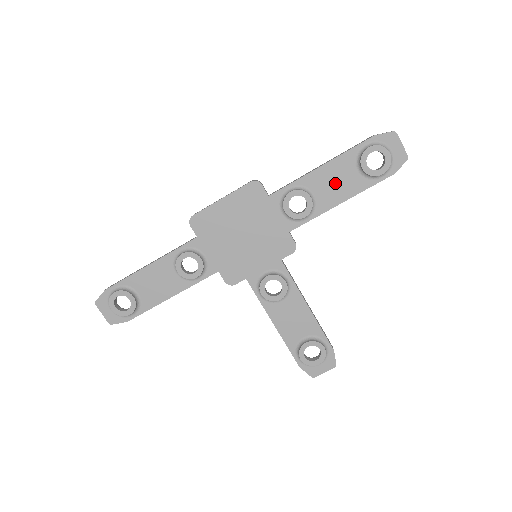
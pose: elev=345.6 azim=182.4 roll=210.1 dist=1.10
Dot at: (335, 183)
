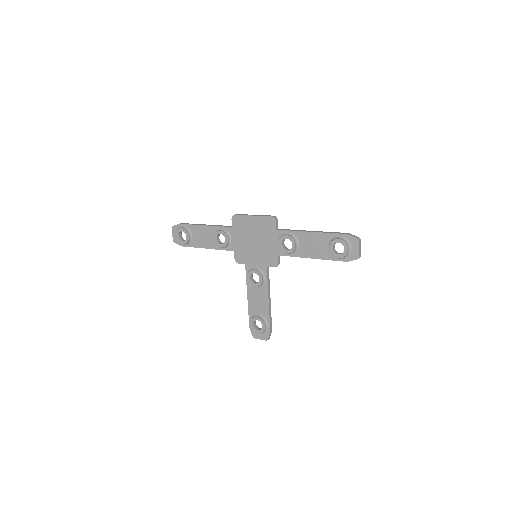
Dot at: (313, 246)
